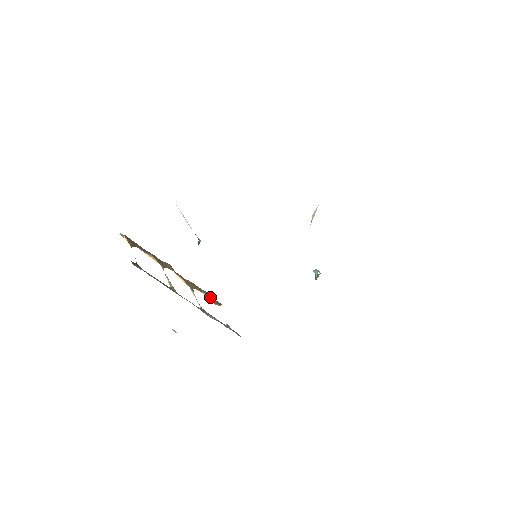
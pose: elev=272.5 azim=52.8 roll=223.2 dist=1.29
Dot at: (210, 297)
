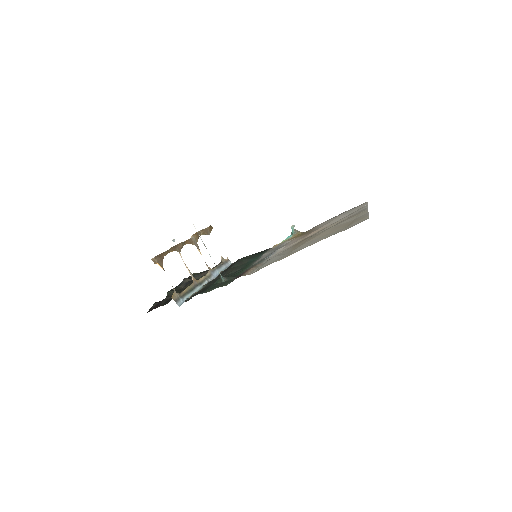
Dot at: (206, 232)
